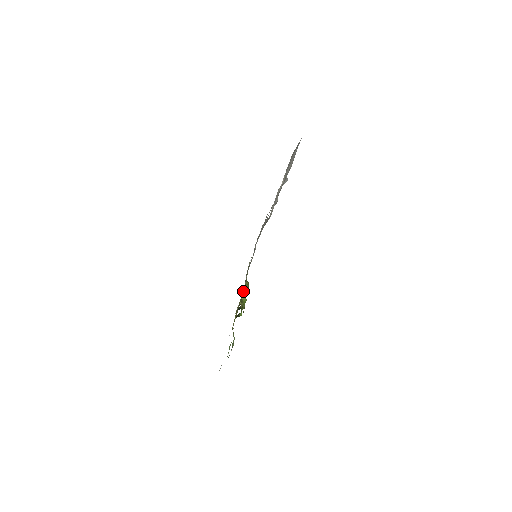
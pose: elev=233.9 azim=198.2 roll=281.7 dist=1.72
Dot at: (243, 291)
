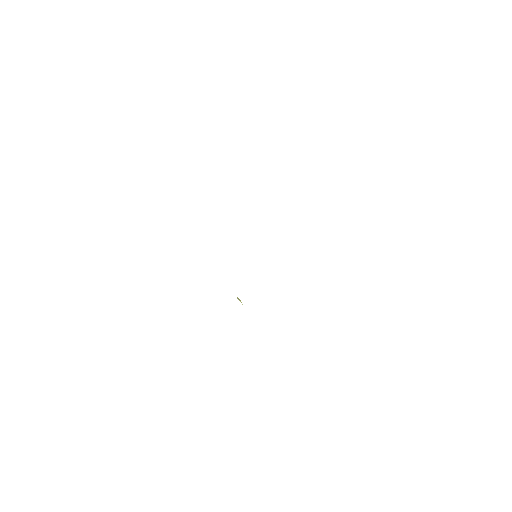
Dot at: occluded
